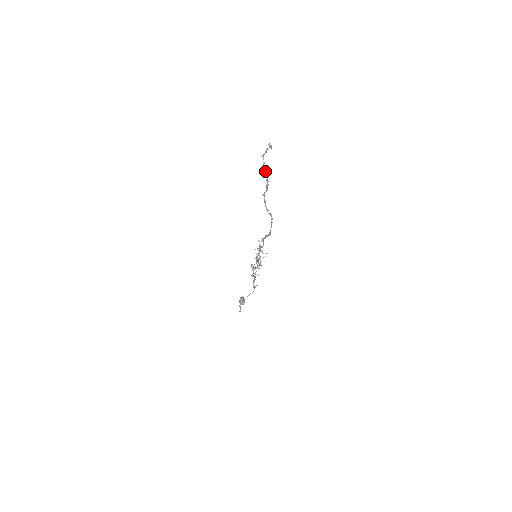
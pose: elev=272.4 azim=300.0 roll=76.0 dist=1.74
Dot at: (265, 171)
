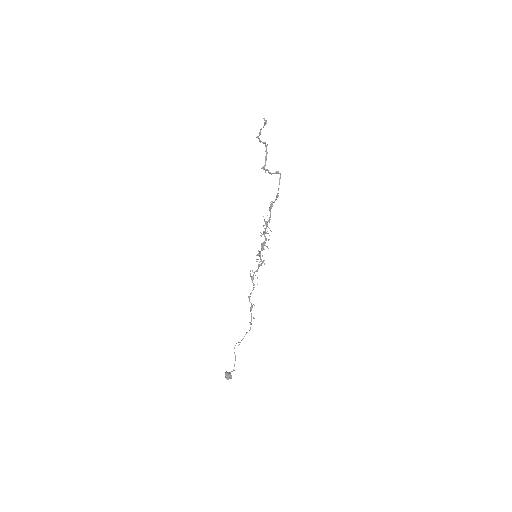
Dot at: (263, 142)
